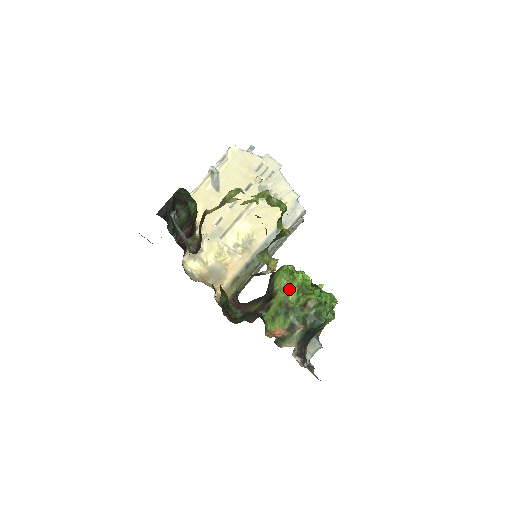
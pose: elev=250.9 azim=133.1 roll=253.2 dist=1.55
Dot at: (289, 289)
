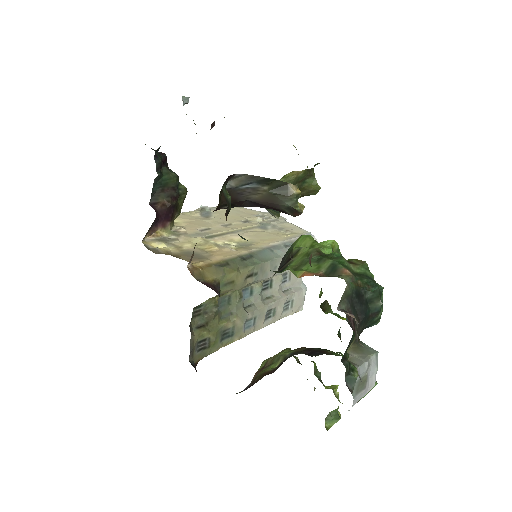
Dot at: (320, 245)
